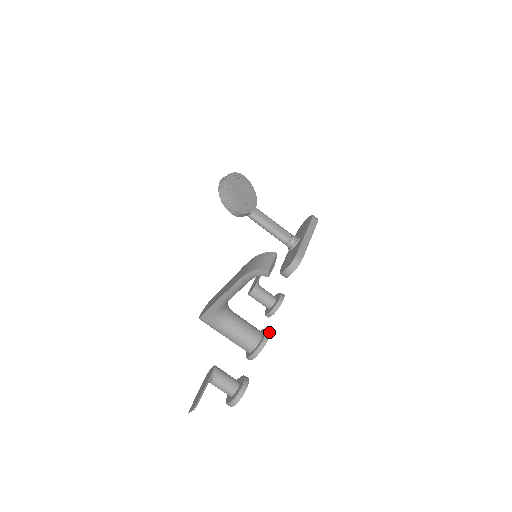
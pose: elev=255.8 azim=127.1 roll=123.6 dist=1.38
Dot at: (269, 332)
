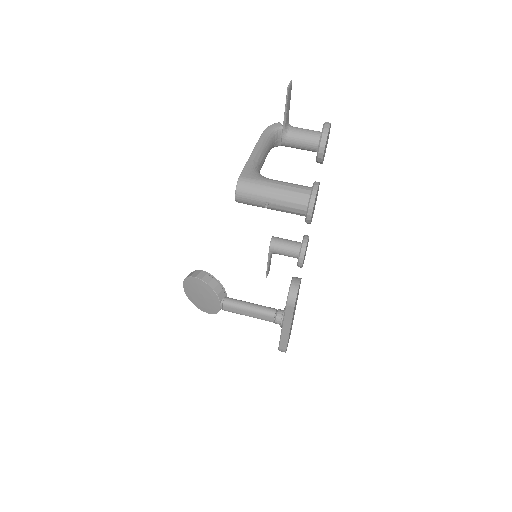
Dot at: occluded
